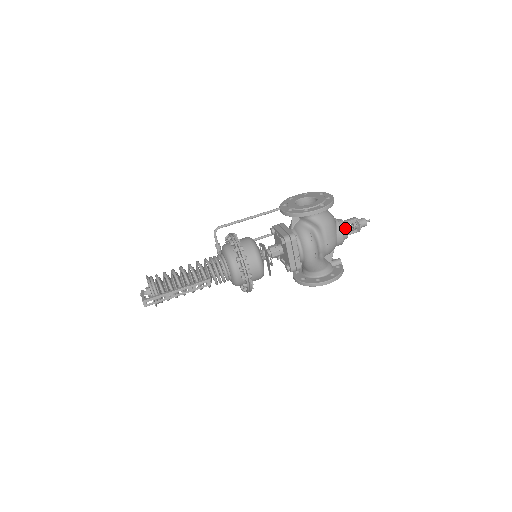
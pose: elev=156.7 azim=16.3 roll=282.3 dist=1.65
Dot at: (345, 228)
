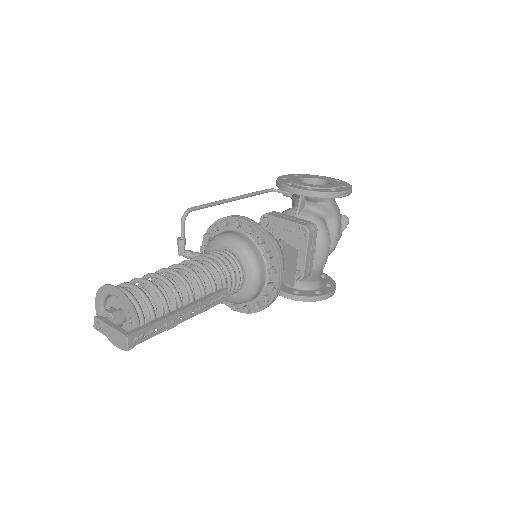
Dot at: occluded
